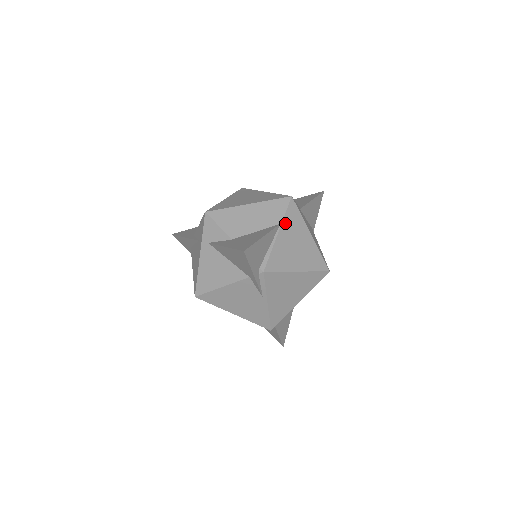
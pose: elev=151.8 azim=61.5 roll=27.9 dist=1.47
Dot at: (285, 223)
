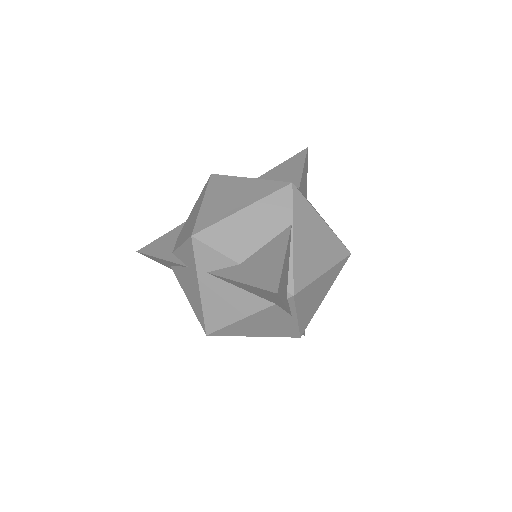
Dot at: (296, 221)
